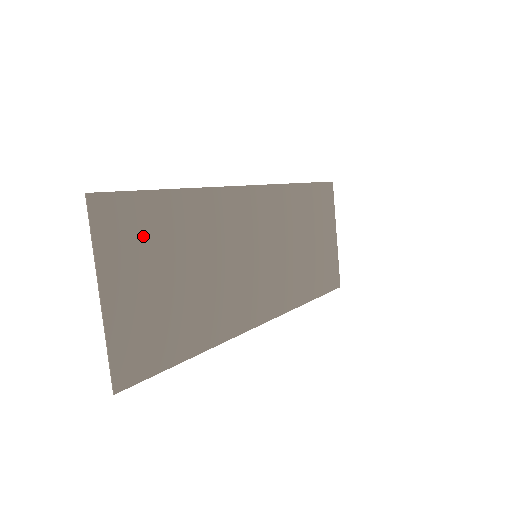
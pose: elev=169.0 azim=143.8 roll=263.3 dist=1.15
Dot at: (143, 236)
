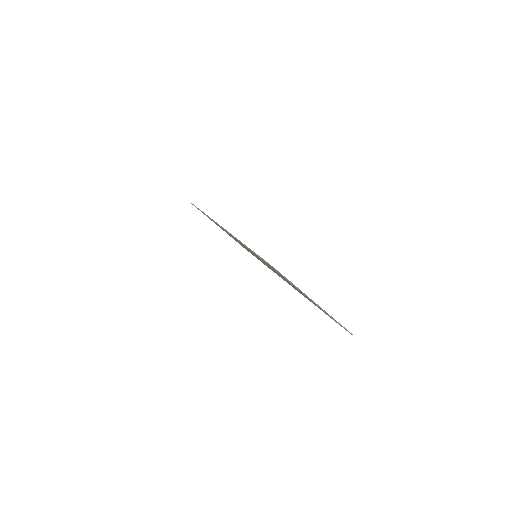
Dot at: occluded
